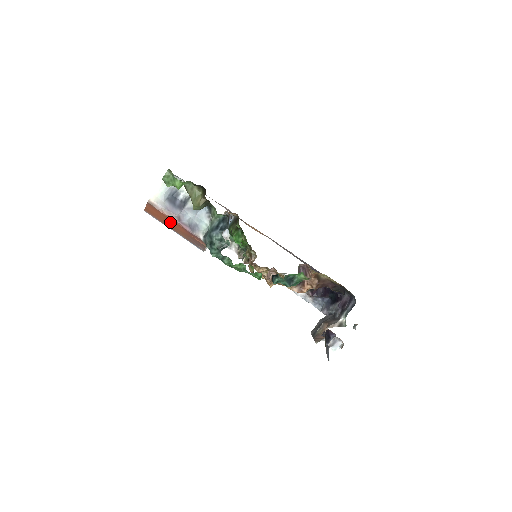
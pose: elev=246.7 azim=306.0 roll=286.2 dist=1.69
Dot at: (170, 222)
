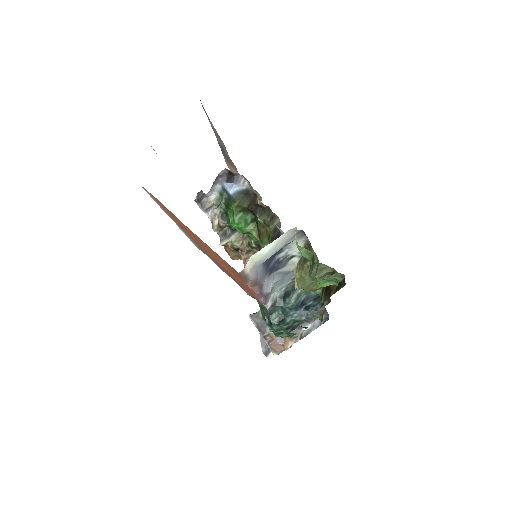
Dot at: (221, 262)
